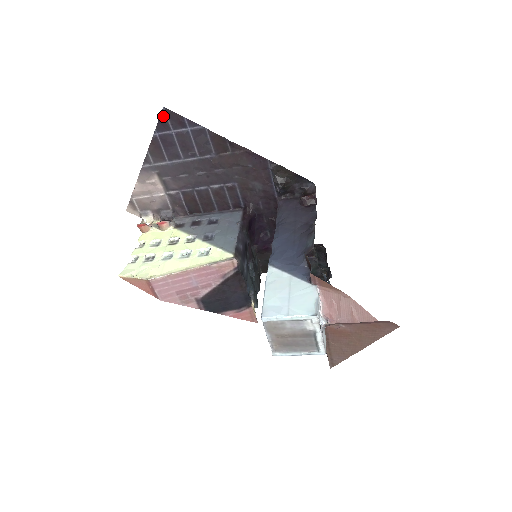
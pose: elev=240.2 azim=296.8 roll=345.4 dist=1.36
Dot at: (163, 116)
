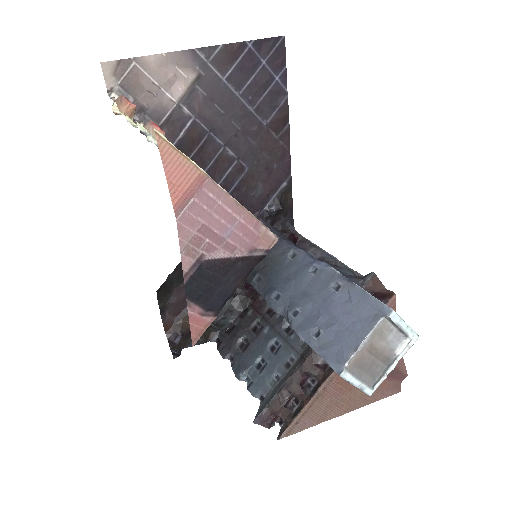
Dot at: (275, 41)
